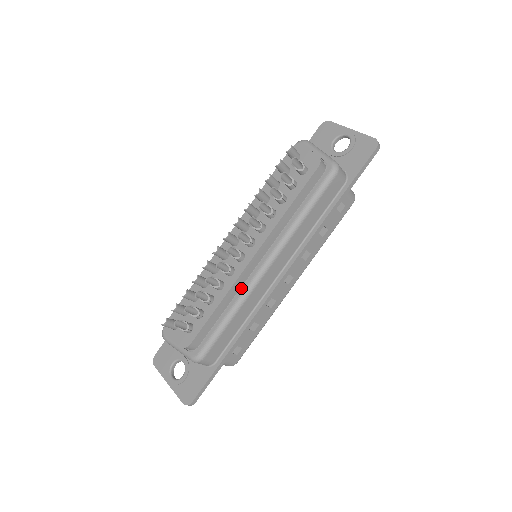
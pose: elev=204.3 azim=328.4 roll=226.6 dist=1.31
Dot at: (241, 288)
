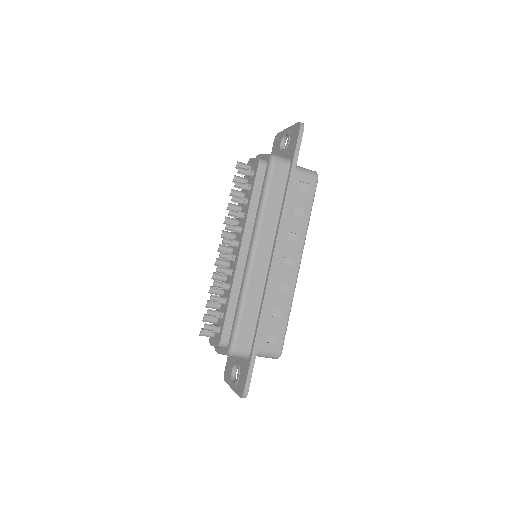
Dot at: (242, 281)
